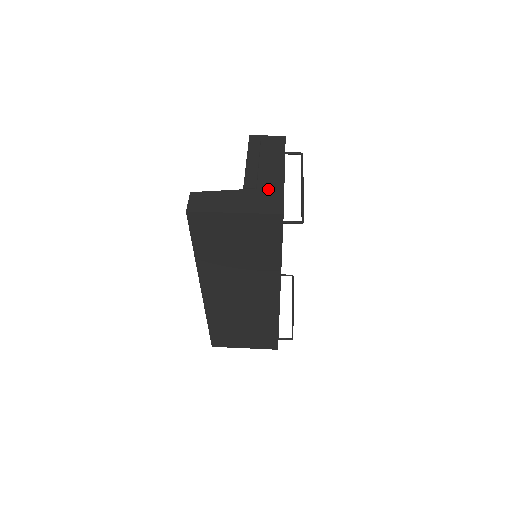
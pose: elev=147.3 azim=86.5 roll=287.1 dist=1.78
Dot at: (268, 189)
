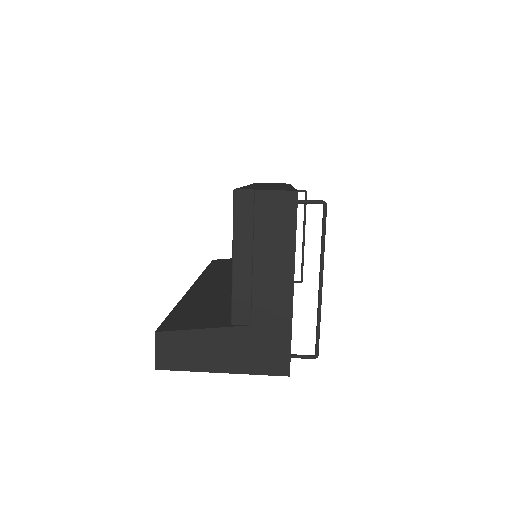
Dot at: (268, 327)
